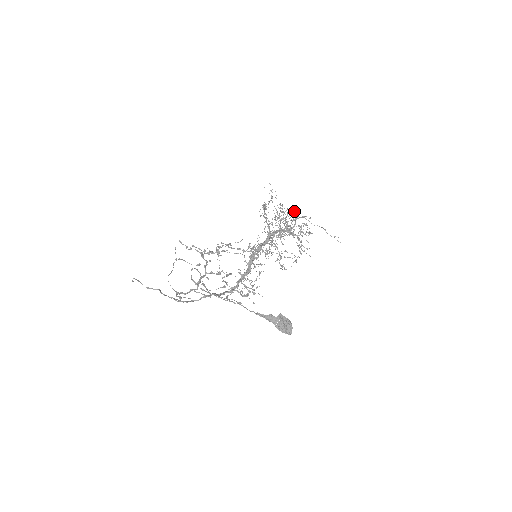
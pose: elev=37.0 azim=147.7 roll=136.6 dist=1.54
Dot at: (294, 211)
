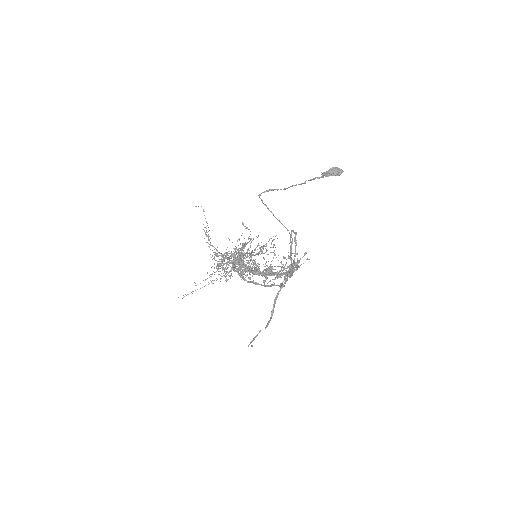
Dot at: (218, 255)
